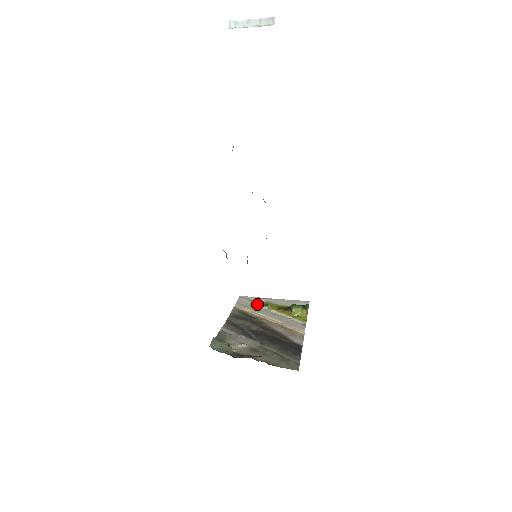
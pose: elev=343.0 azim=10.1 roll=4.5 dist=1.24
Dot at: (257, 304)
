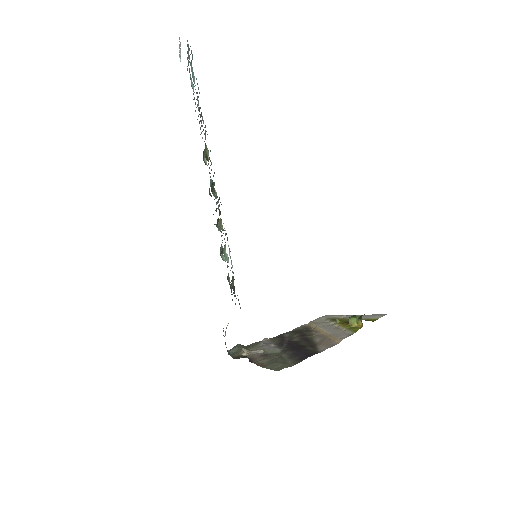
Dot at: (329, 320)
